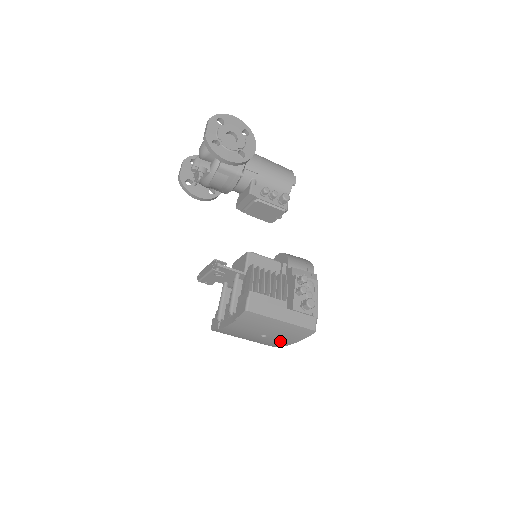
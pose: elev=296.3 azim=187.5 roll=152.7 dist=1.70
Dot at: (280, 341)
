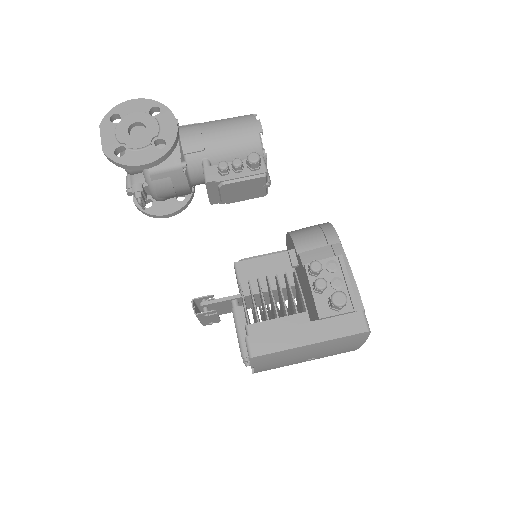
Dot at: (339, 353)
